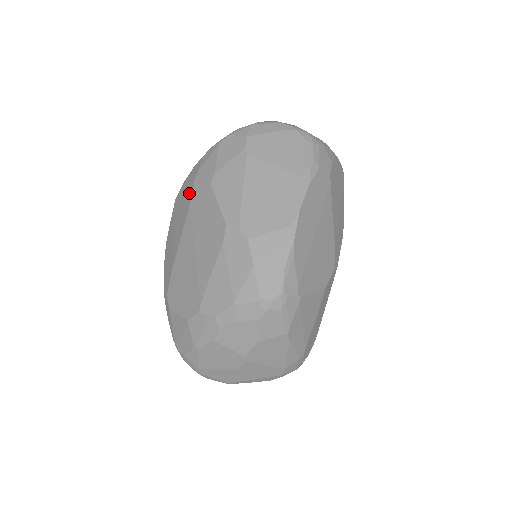
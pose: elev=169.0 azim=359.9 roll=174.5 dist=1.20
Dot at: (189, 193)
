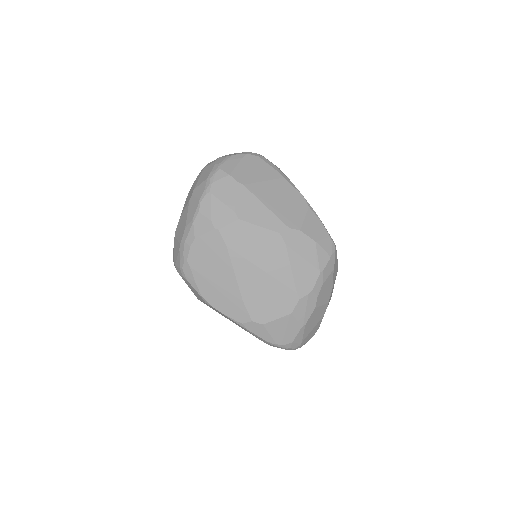
Dot at: (216, 240)
